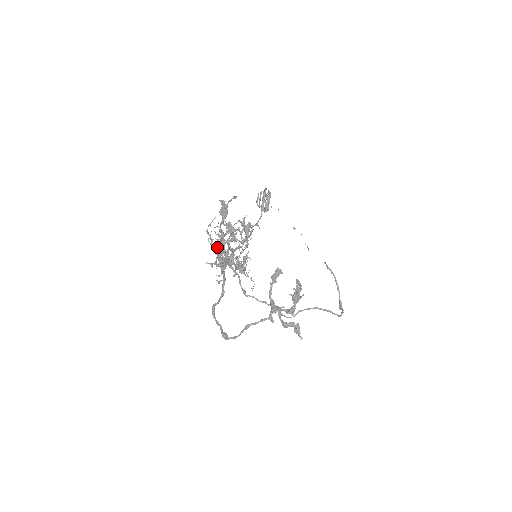
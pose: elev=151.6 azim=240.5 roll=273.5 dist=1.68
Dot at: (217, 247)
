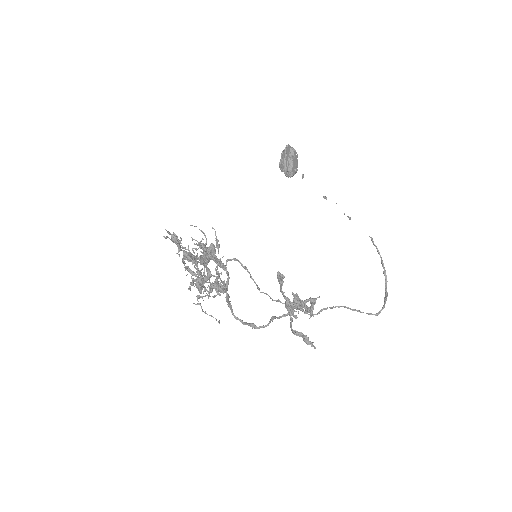
Dot at: (187, 270)
